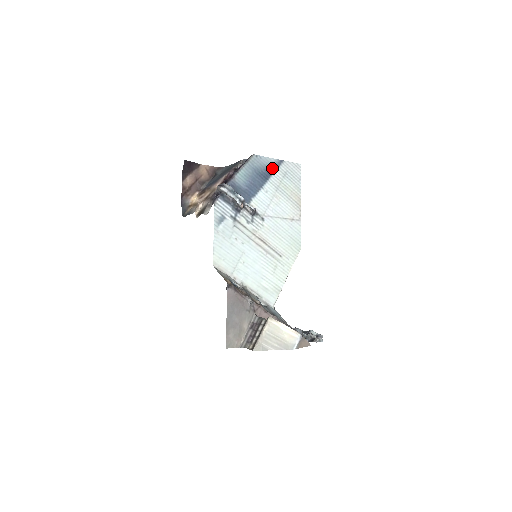
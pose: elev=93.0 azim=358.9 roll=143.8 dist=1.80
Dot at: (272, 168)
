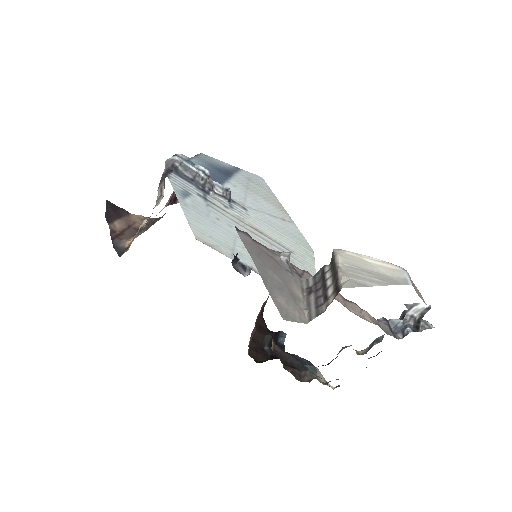
Dot at: (230, 170)
